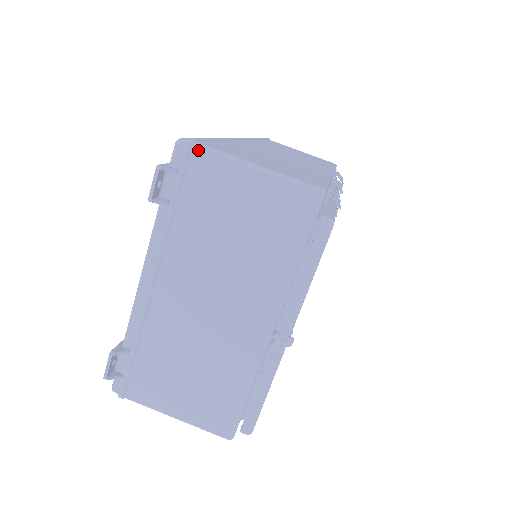
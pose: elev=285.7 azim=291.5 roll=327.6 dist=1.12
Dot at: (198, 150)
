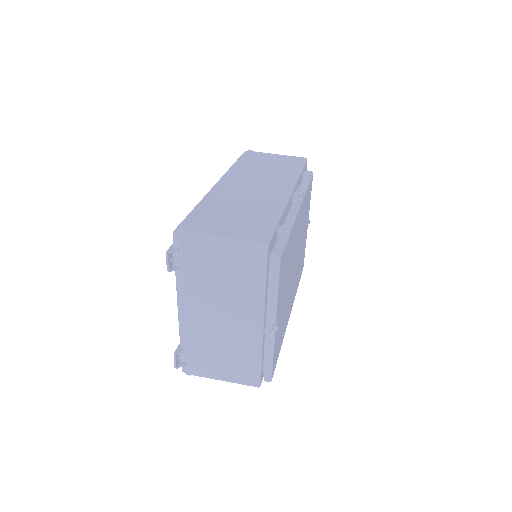
Dot at: (187, 236)
